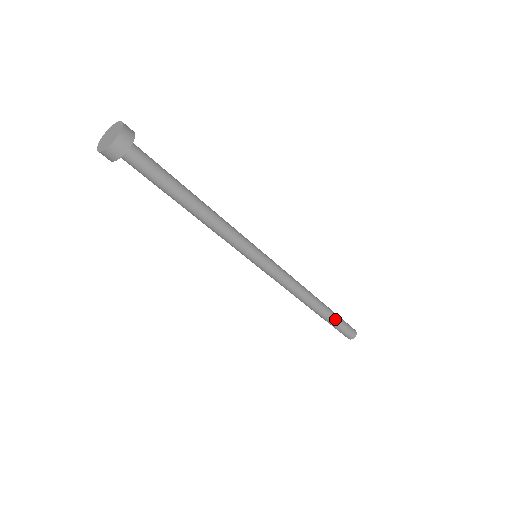
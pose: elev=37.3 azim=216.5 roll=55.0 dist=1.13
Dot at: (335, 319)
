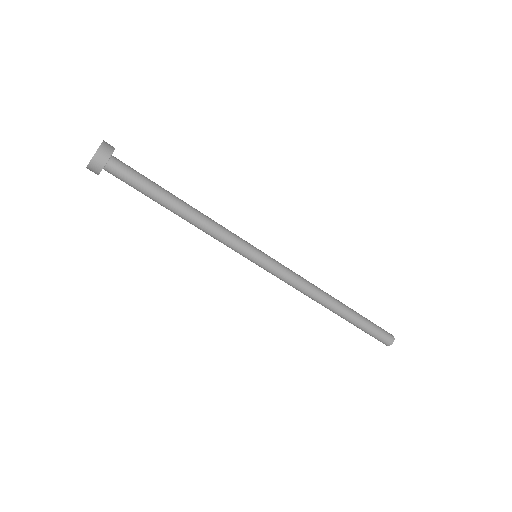
Dot at: (359, 325)
